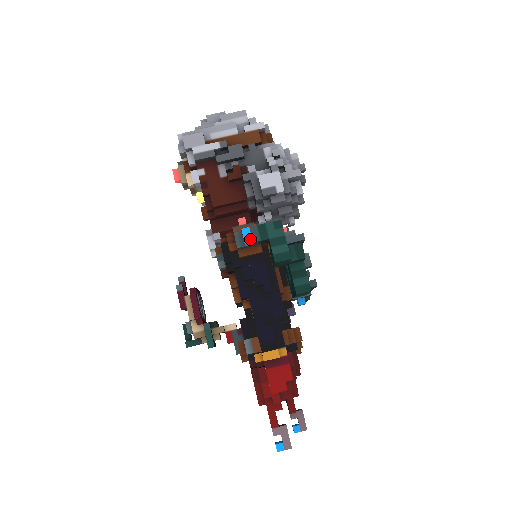
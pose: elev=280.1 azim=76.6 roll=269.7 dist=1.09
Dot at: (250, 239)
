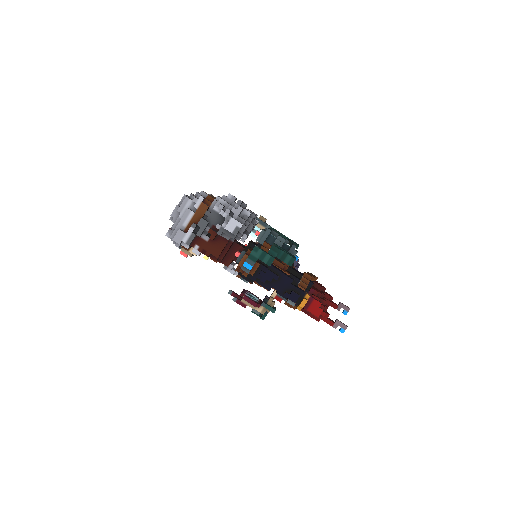
Dot at: (250, 266)
